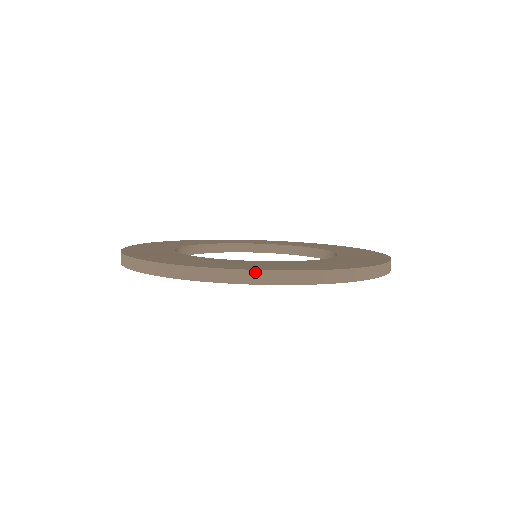
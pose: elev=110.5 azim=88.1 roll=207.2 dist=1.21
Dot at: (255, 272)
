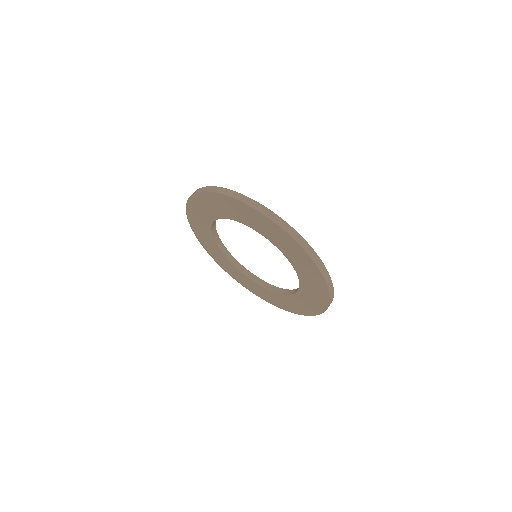
Dot at: (282, 220)
